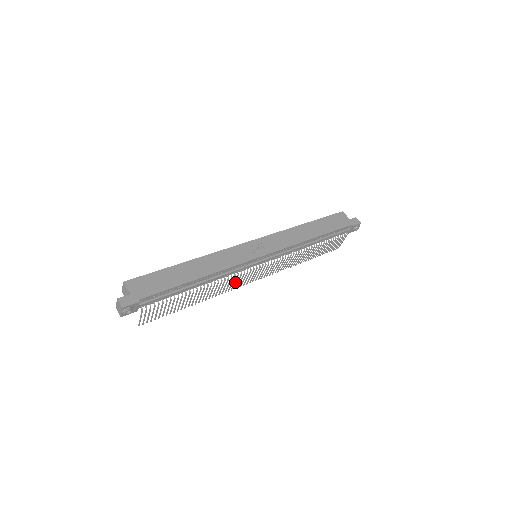
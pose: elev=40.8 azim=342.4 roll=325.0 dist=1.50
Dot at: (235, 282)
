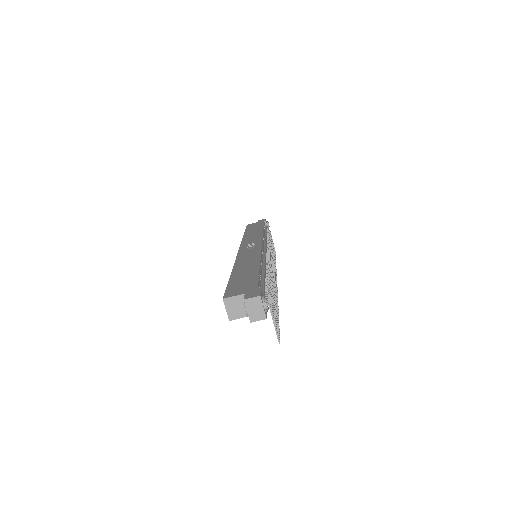
Dot at: (273, 277)
